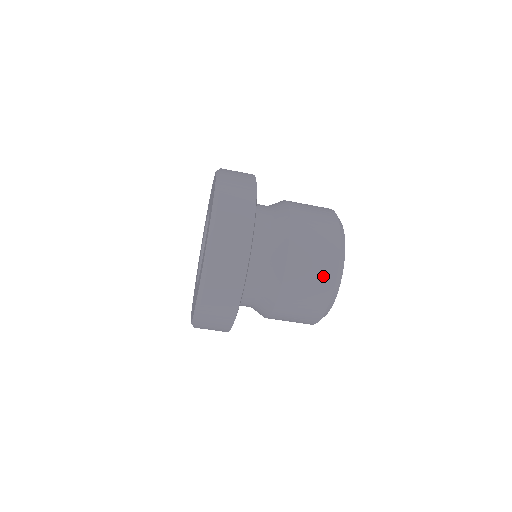
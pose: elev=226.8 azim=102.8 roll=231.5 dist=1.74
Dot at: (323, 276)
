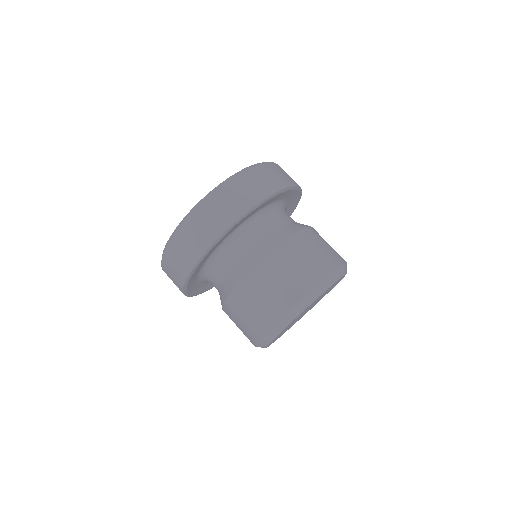
Dot at: (318, 266)
